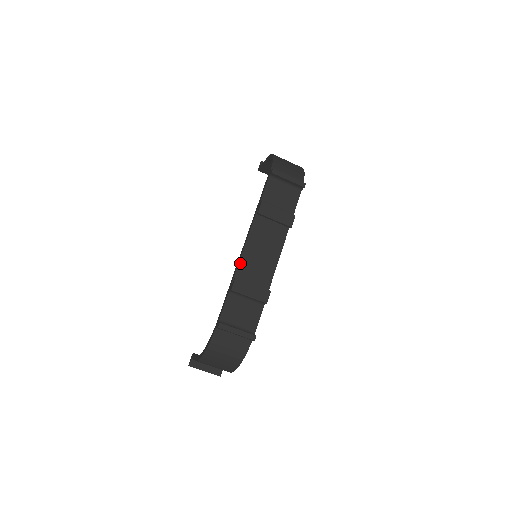
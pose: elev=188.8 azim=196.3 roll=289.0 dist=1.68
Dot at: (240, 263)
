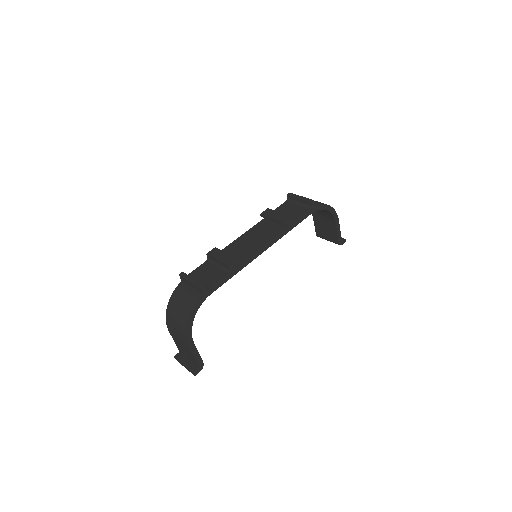
Dot at: (229, 245)
